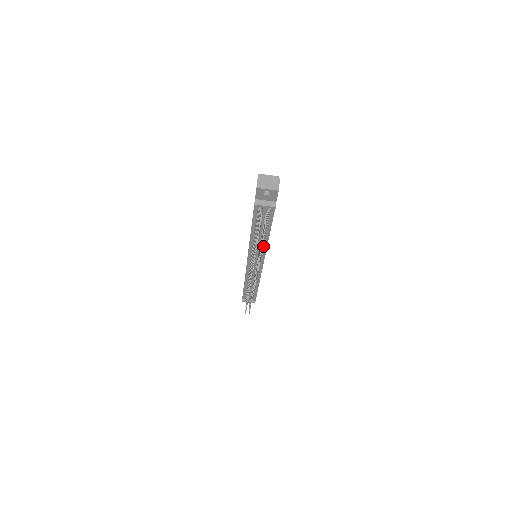
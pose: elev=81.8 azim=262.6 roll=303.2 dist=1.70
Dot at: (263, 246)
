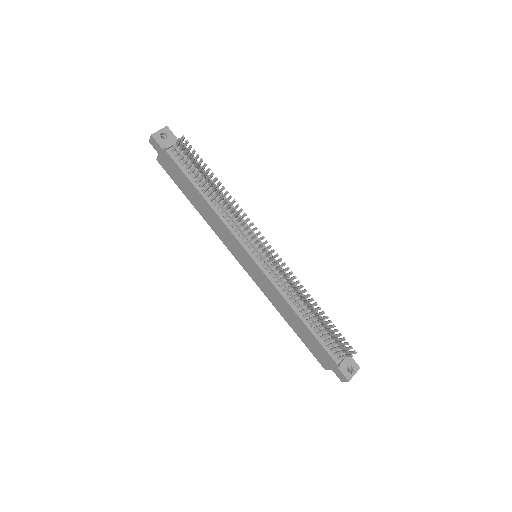
Dot at: (233, 213)
